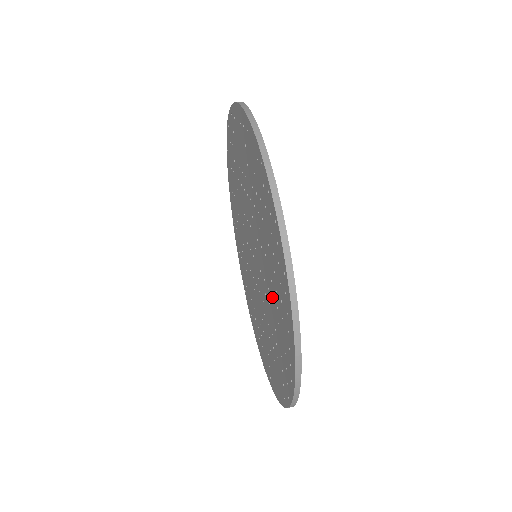
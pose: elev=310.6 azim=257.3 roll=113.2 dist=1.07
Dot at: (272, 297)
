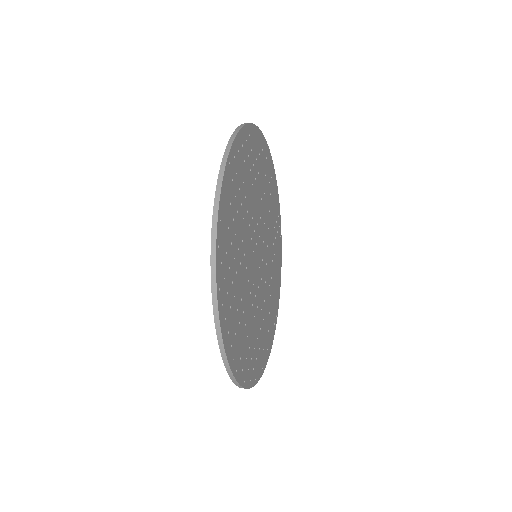
Dot at: occluded
